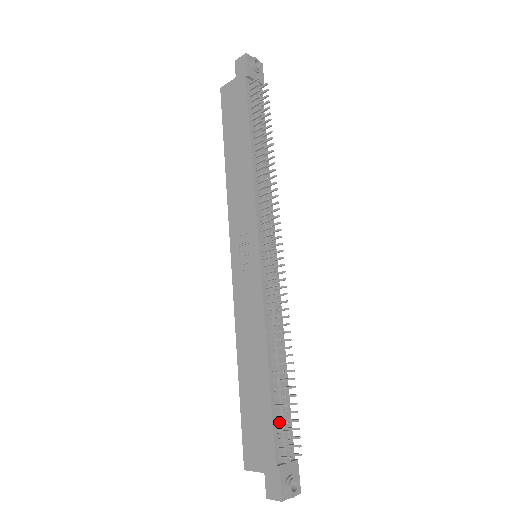
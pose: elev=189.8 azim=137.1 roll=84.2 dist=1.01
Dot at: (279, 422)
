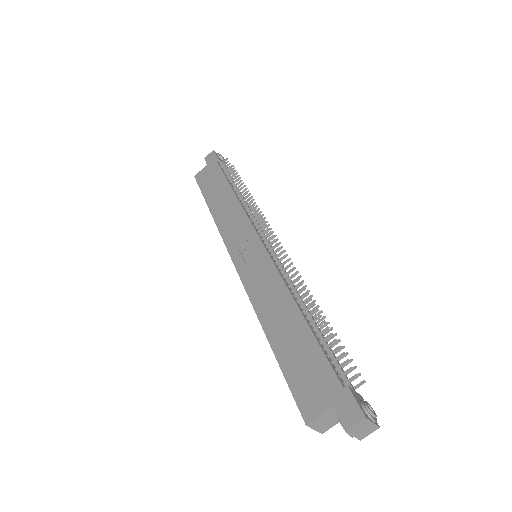
Dot at: (330, 352)
